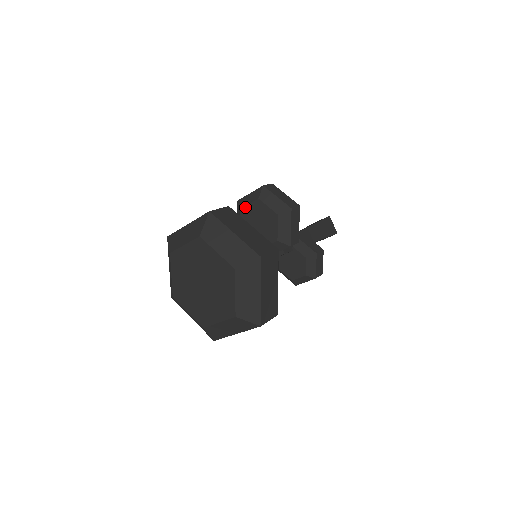
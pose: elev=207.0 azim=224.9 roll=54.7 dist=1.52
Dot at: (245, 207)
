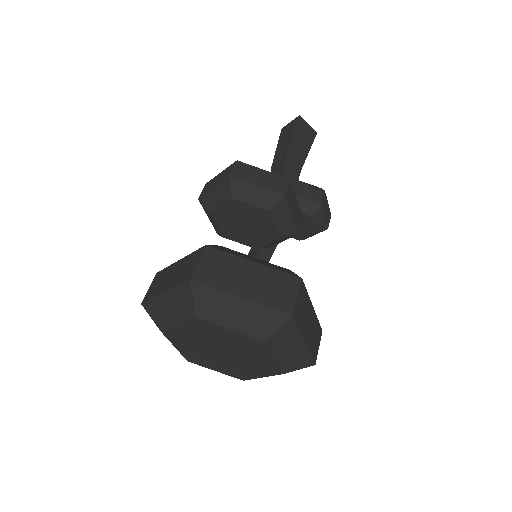
Dot at: (216, 210)
